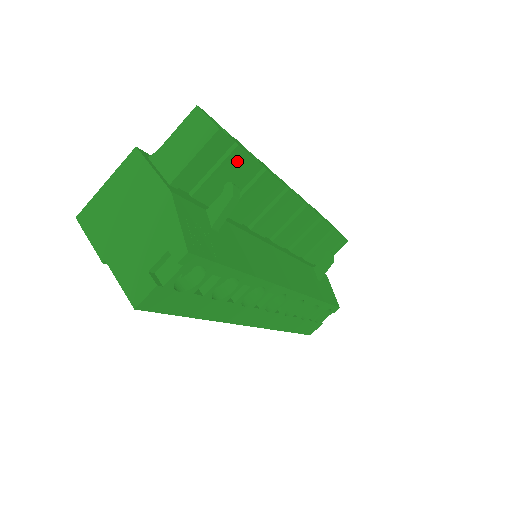
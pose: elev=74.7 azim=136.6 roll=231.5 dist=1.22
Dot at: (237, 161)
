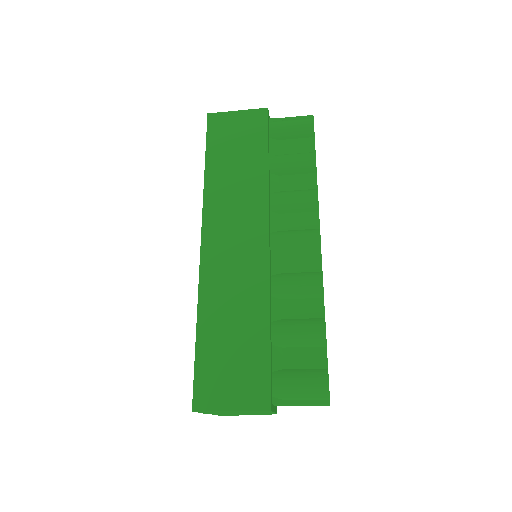
Dot at: occluded
